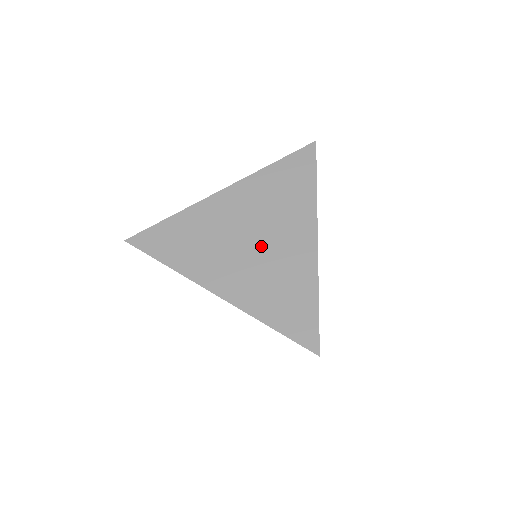
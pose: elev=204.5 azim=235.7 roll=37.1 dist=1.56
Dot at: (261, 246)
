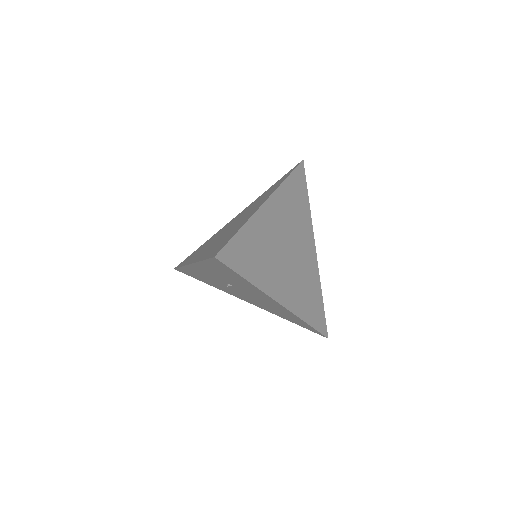
Dot at: (232, 226)
